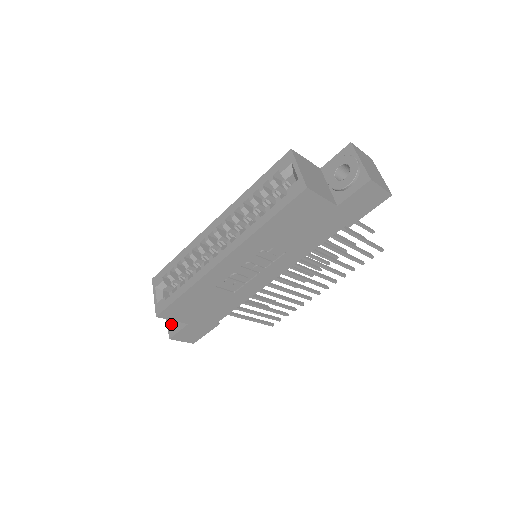
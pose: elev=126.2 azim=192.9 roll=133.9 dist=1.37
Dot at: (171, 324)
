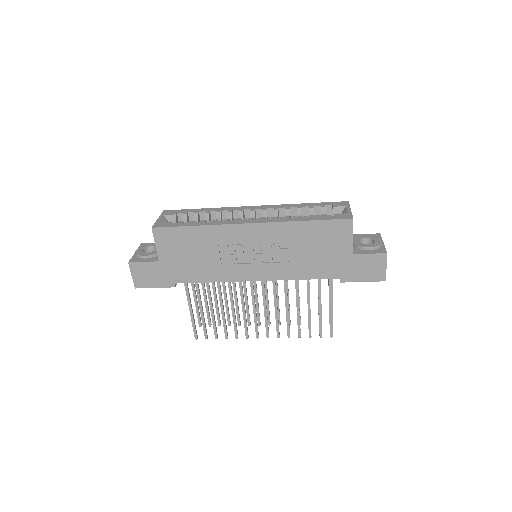
Dot at: (141, 254)
